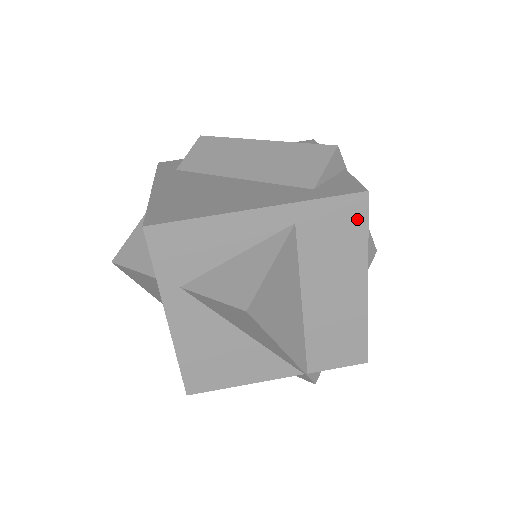
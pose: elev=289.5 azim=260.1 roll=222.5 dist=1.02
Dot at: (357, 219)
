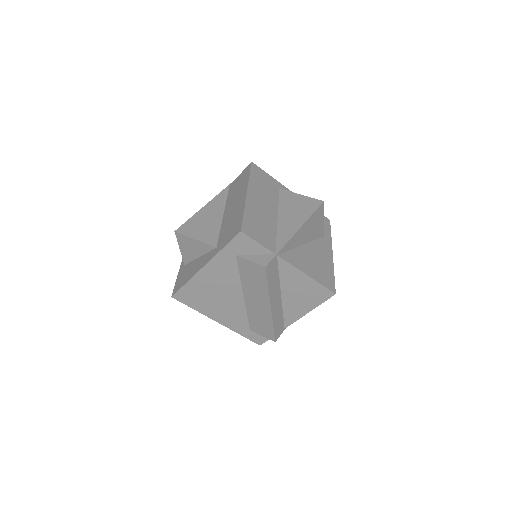
Dot at: occluded
